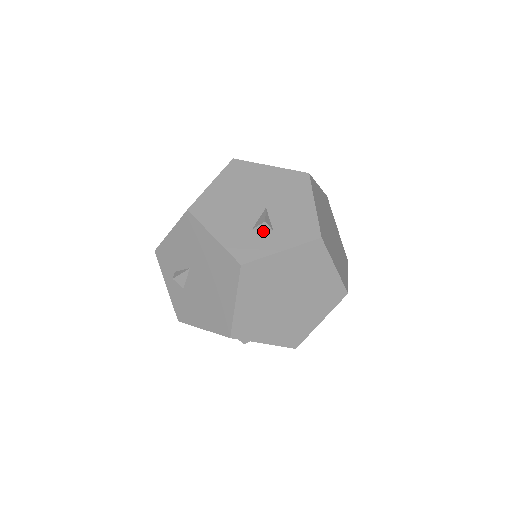
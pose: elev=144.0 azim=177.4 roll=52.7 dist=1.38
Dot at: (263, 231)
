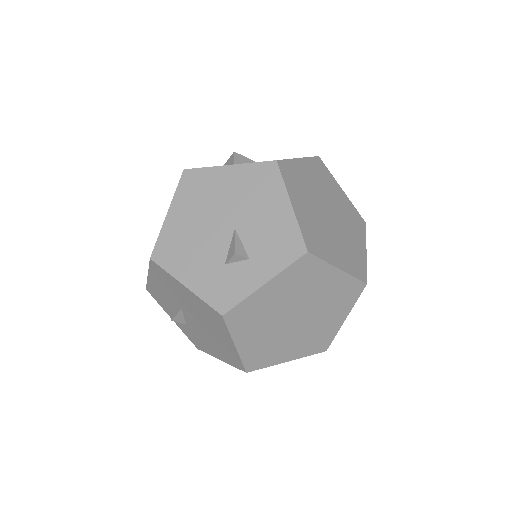
Dot at: (238, 263)
